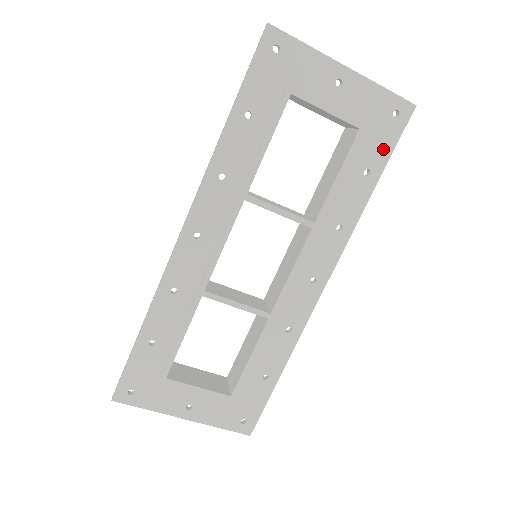
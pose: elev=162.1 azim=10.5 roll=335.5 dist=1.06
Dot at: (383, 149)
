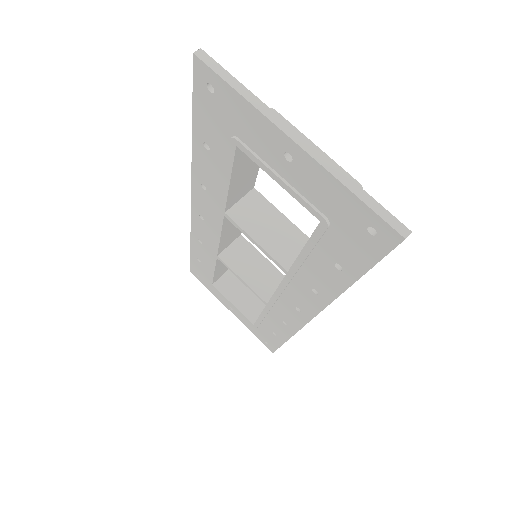
Dot at: (357, 258)
